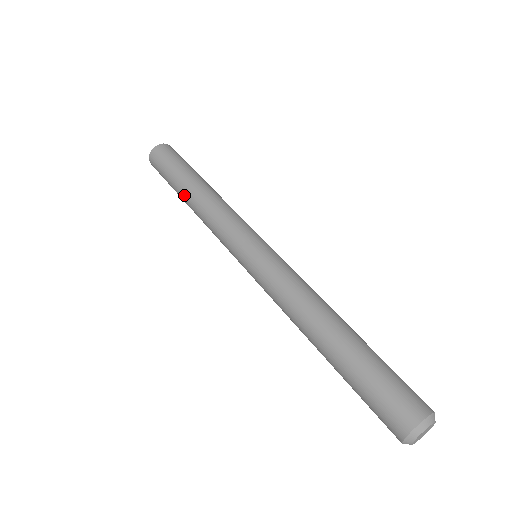
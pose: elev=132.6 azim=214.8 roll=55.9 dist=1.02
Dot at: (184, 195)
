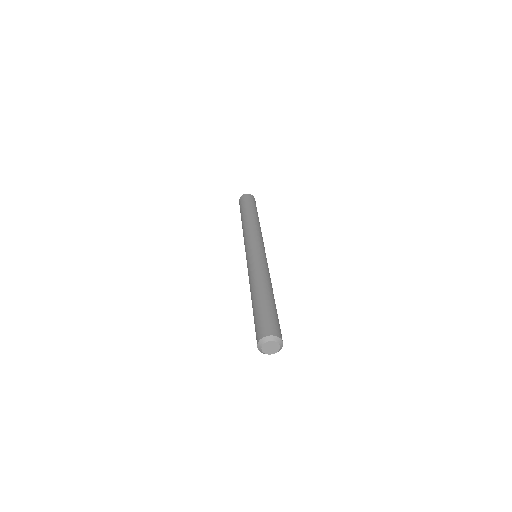
Dot at: occluded
